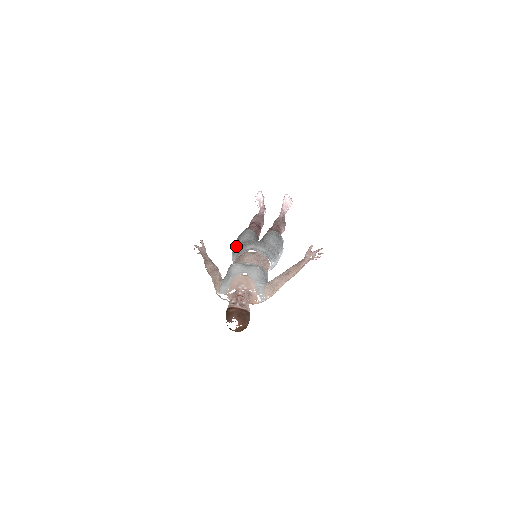
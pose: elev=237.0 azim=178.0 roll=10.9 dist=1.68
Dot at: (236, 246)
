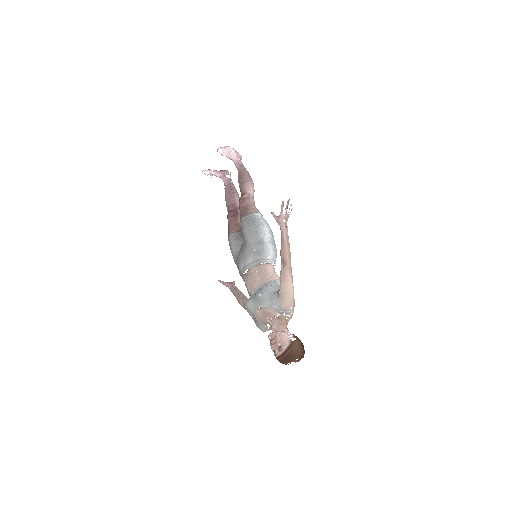
Dot at: (237, 267)
